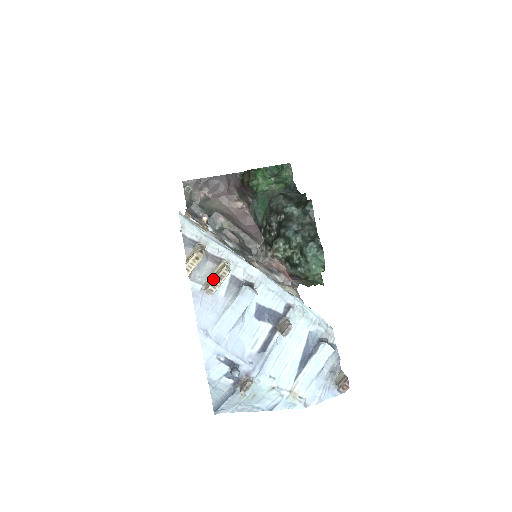
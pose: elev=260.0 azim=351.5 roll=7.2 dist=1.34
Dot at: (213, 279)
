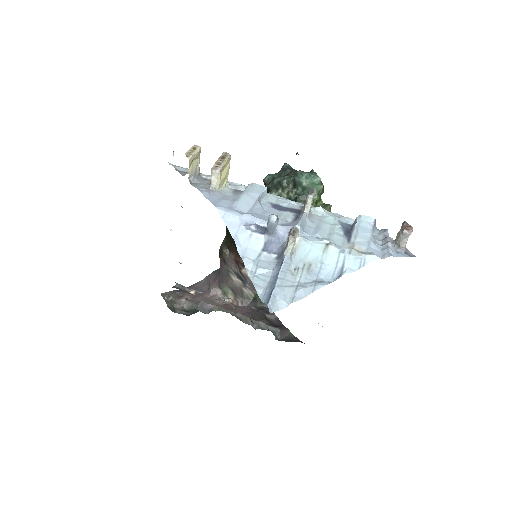
Dot at: (216, 163)
